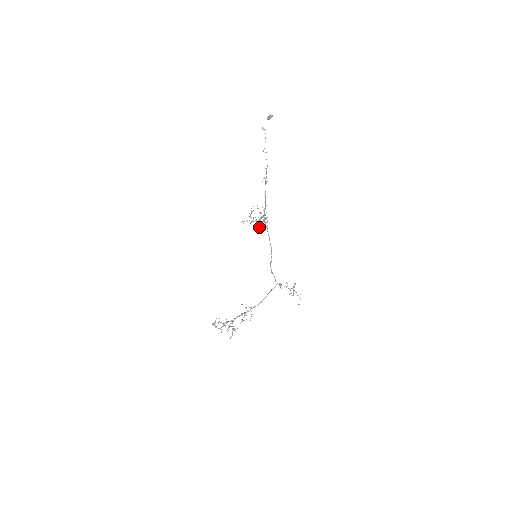
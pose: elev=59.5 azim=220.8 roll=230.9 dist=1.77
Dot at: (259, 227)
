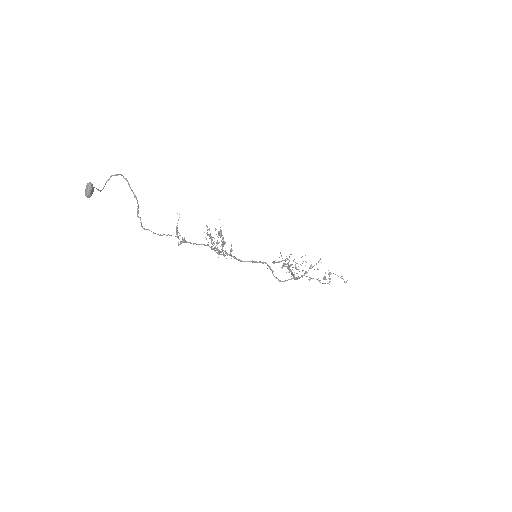
Dot at: occluded
